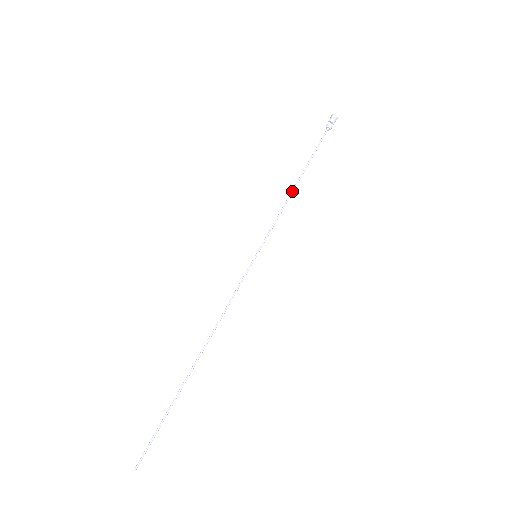
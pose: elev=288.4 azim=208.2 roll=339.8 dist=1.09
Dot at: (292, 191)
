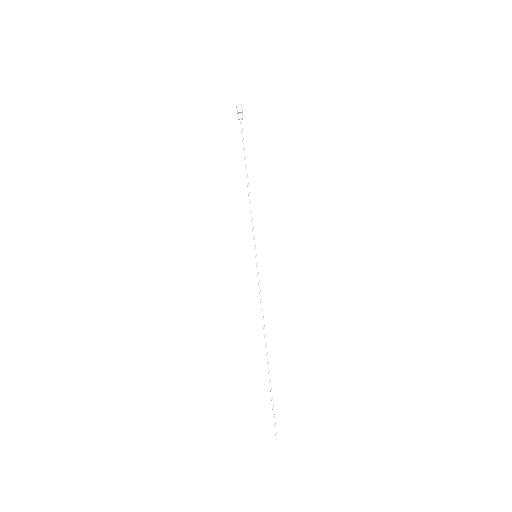
Dot at: (248, 190)
